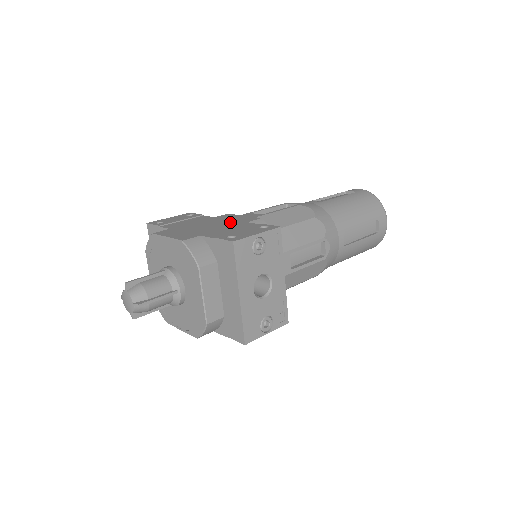
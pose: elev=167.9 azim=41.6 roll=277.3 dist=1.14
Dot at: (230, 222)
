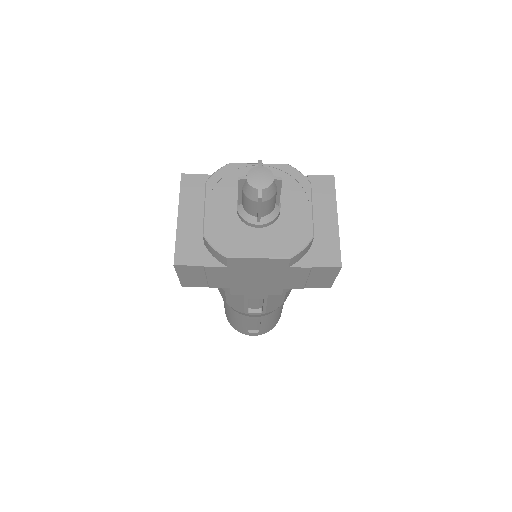
Dot at: occluded
